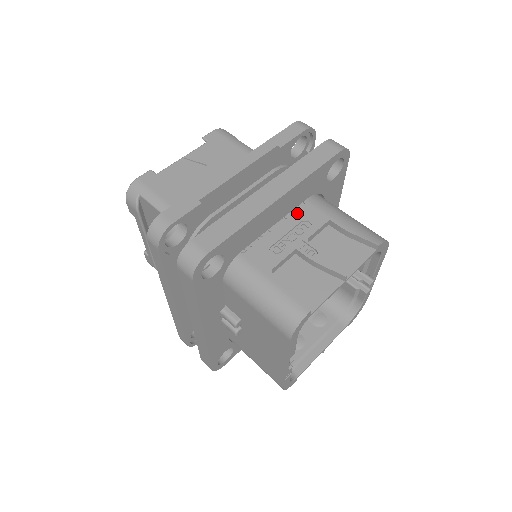
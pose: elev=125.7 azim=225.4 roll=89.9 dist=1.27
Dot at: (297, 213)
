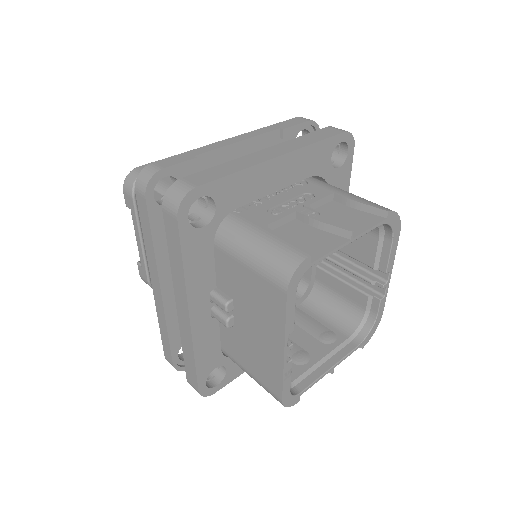
Dot at: (299, 189)
